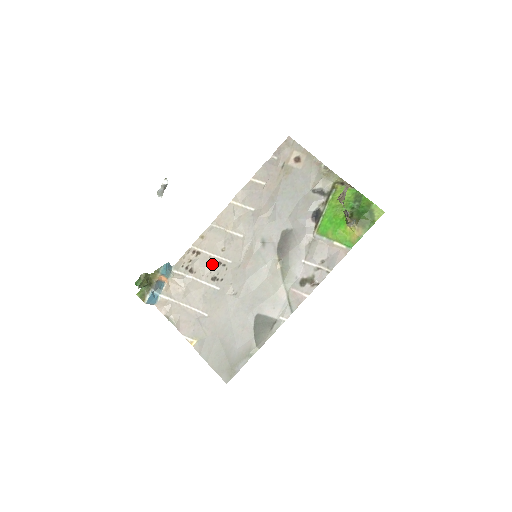
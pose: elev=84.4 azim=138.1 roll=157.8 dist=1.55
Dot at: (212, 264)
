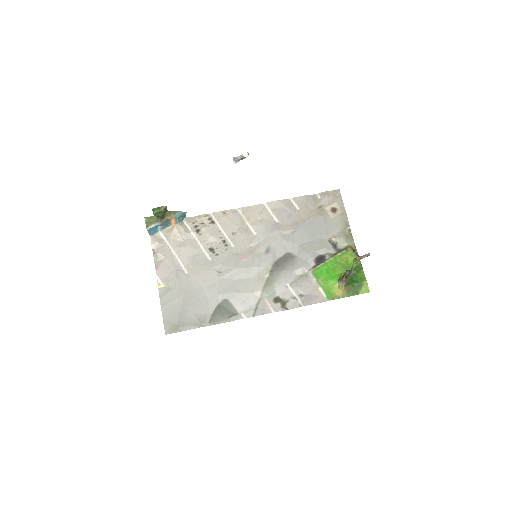
Dot at: (218, 238)
